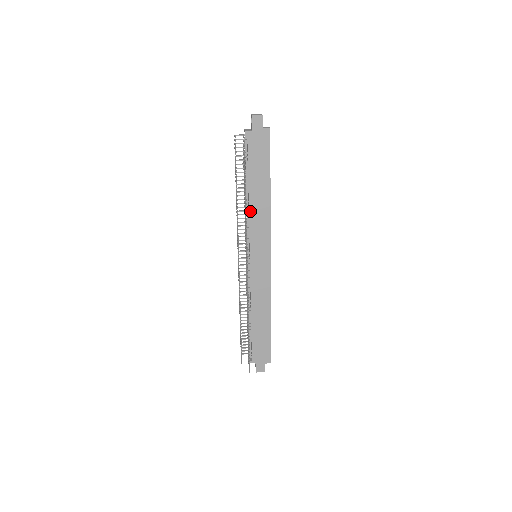
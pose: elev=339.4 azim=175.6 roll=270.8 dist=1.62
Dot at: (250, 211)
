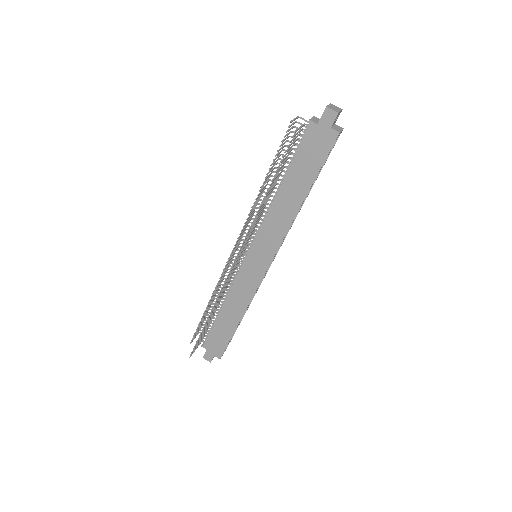
Dot at: (271, 209)
